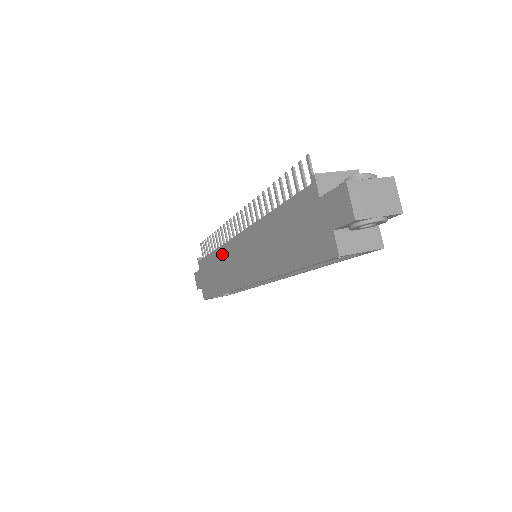
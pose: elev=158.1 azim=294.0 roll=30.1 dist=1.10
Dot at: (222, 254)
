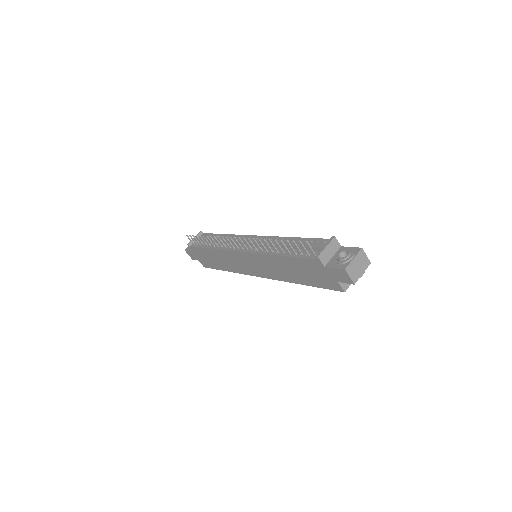
Dot at: (224, 254)
